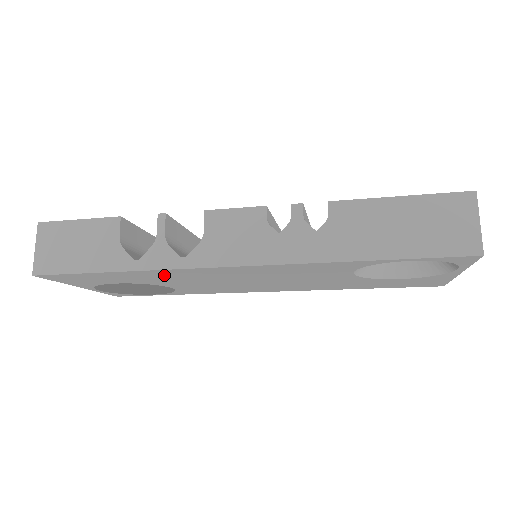
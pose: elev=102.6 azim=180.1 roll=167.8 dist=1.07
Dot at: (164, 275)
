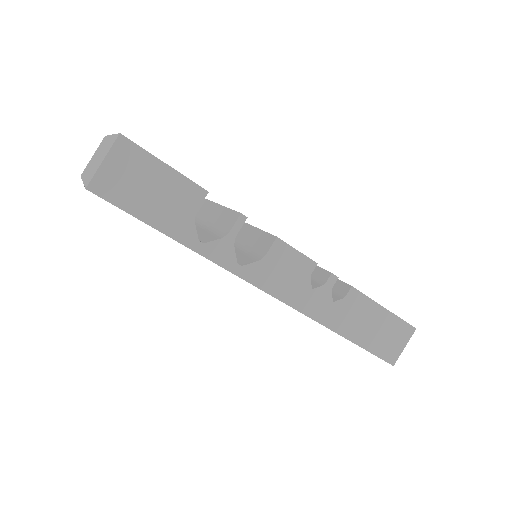
Dot at: occluded
